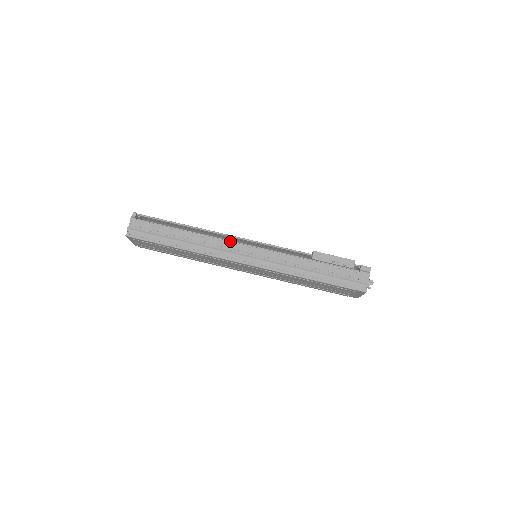
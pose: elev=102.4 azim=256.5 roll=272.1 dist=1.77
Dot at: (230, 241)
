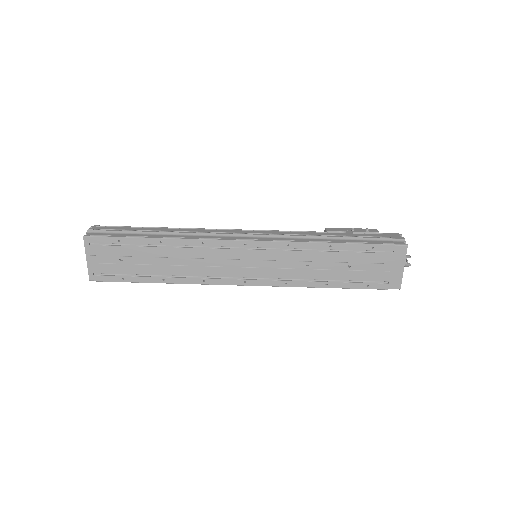
Dot at: (222, 230)
